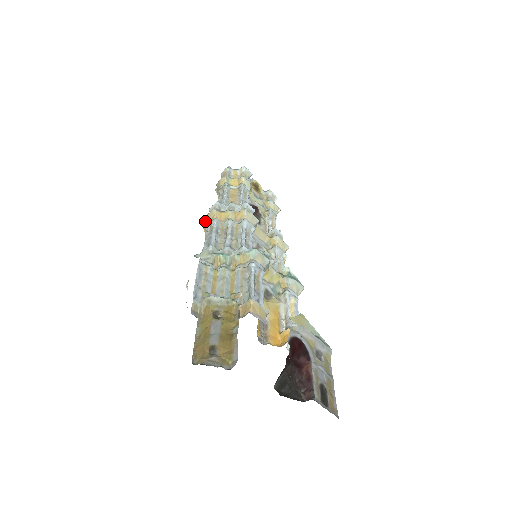
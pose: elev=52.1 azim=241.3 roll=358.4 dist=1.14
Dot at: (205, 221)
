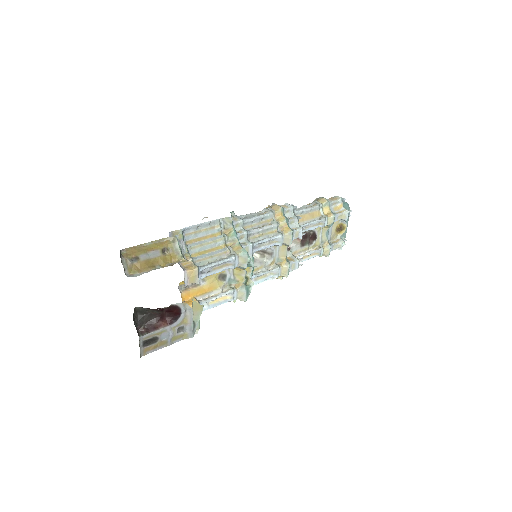
Dot at: (272, 205)
